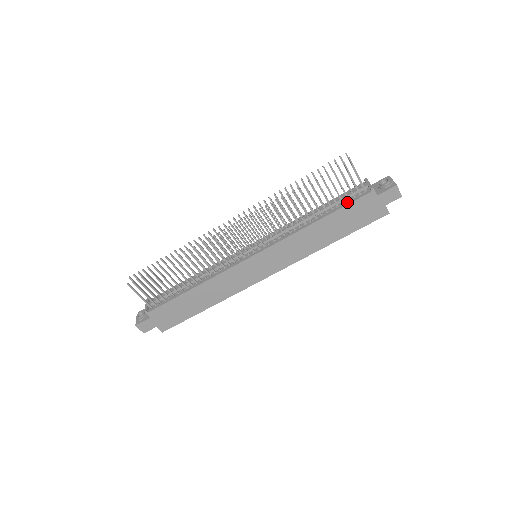
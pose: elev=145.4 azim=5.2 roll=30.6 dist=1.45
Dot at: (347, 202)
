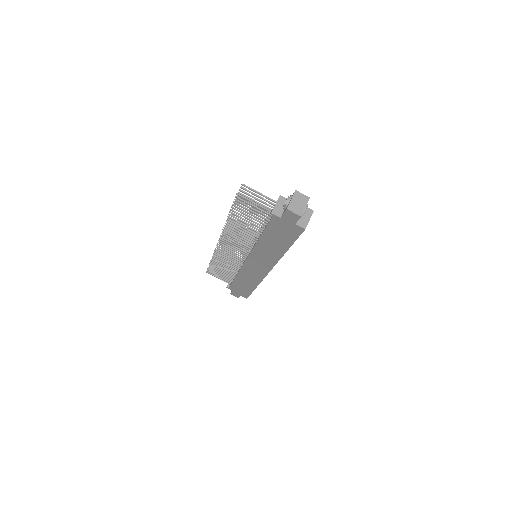
Dot at: occluded
